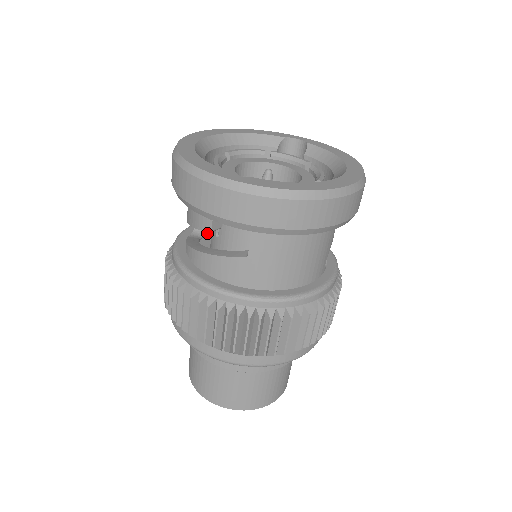
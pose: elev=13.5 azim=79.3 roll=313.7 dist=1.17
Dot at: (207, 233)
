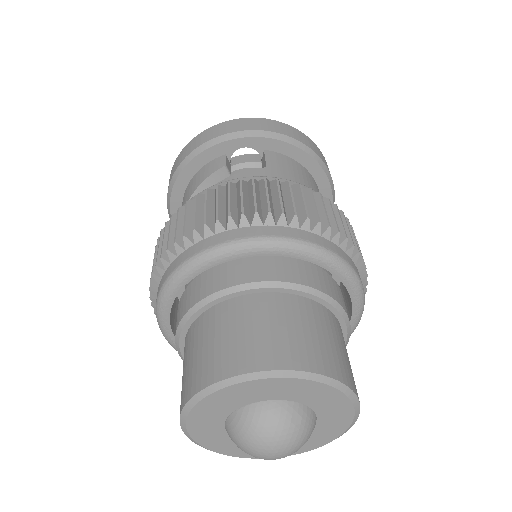
Dot at: occluded
